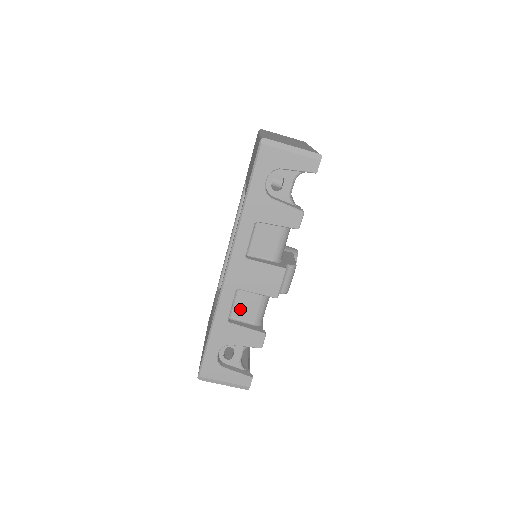
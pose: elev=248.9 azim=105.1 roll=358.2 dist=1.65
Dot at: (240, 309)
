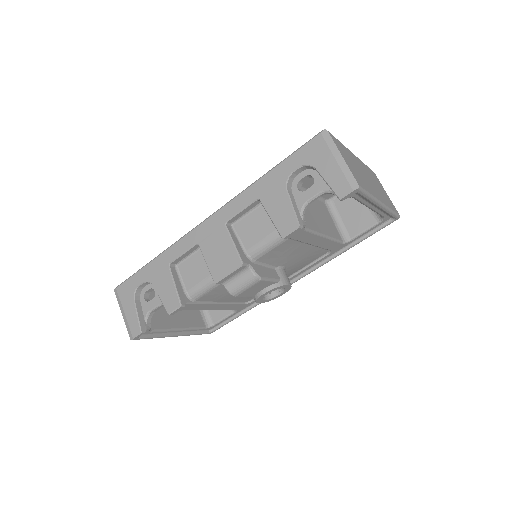
Dot at: (189, 267)
